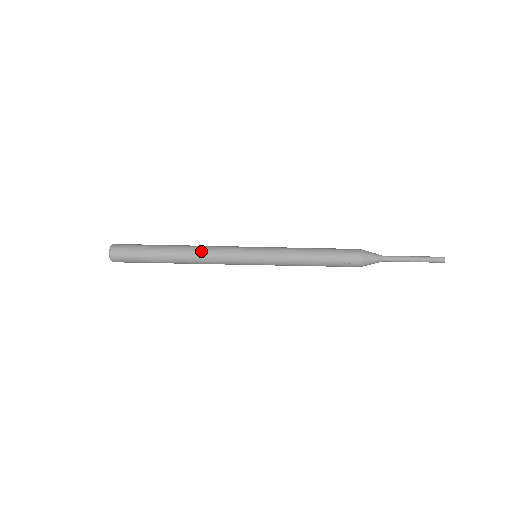
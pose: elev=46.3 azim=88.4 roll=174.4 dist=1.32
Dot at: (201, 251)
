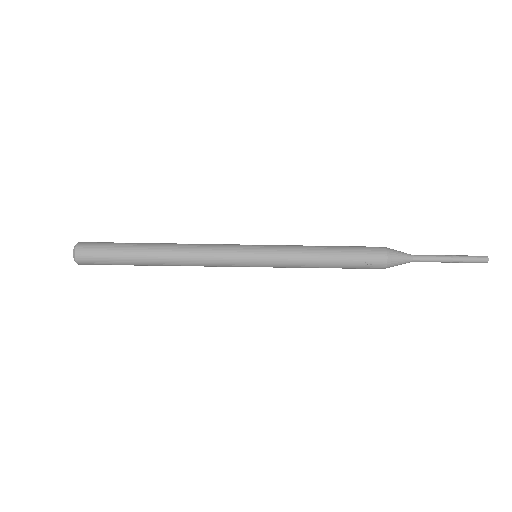
Dot at: (188, 249)
